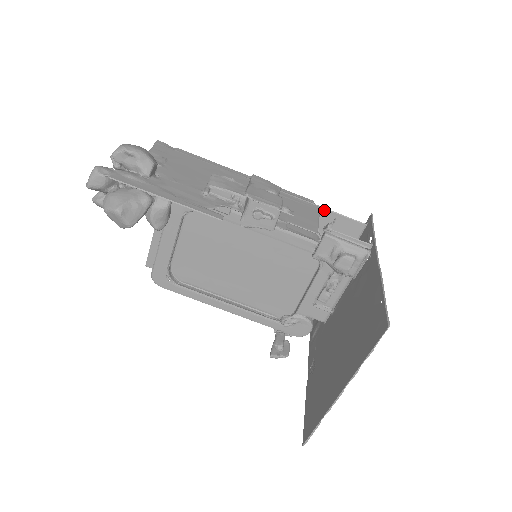
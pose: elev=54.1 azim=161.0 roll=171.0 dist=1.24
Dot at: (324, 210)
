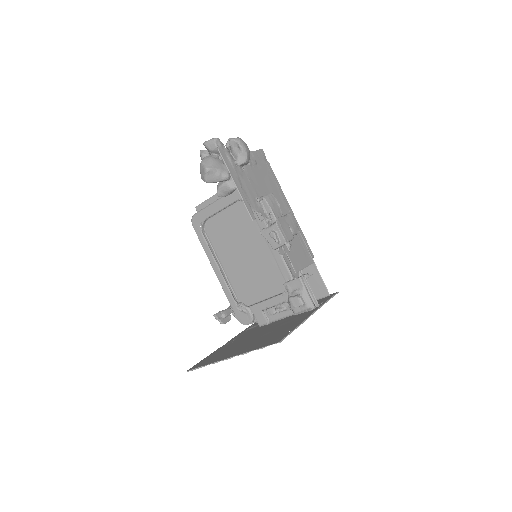
Dot at: (315, 266)
